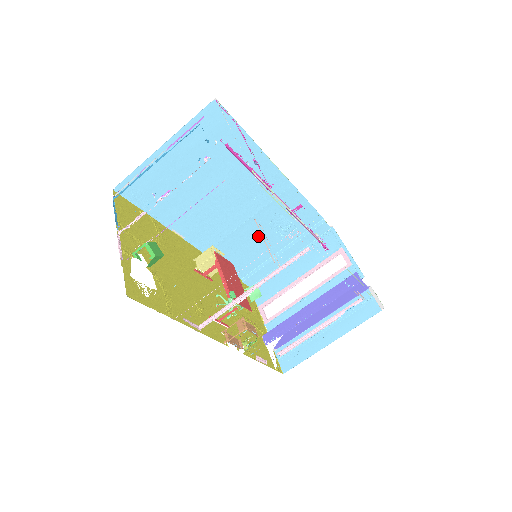
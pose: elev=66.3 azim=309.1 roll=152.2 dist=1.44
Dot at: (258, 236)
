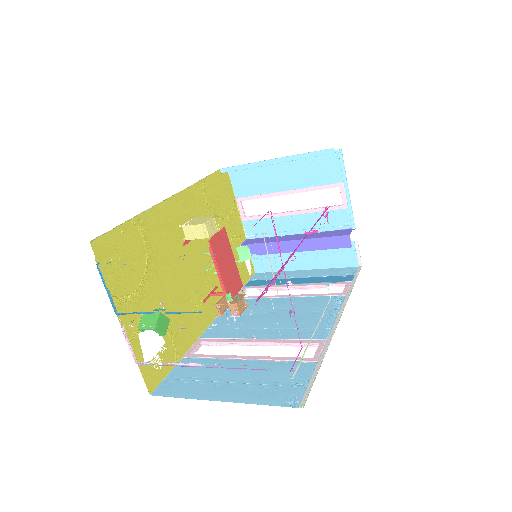
Dot at: occluded
